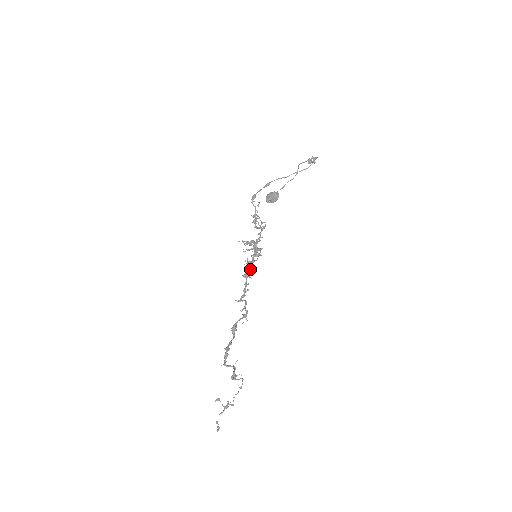
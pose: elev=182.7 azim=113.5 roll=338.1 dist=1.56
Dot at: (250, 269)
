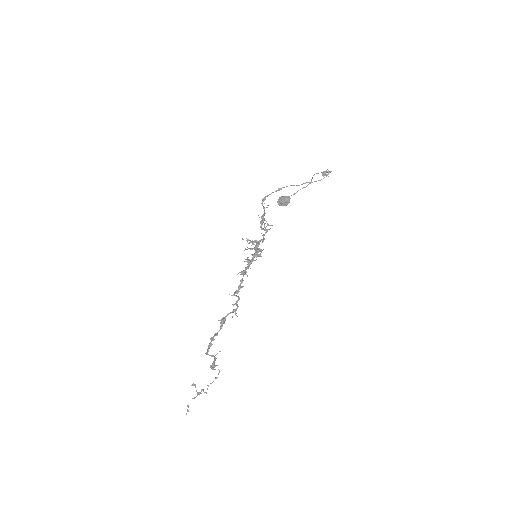
Dot at: (248, 268)
